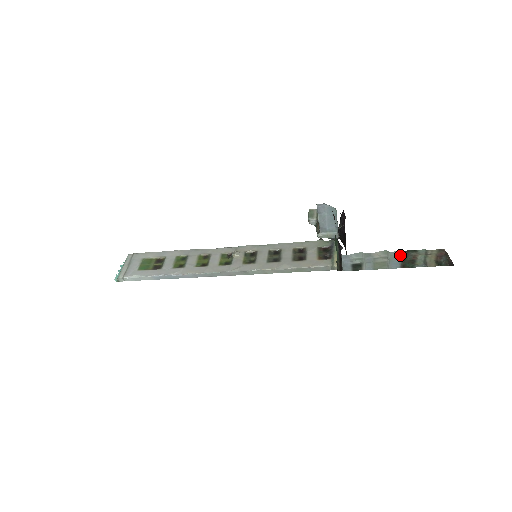
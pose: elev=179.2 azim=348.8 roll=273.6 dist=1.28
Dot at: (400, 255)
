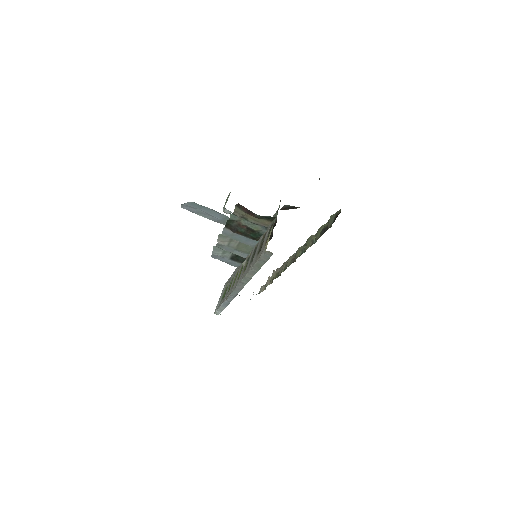
Dot at: (232, 231)
